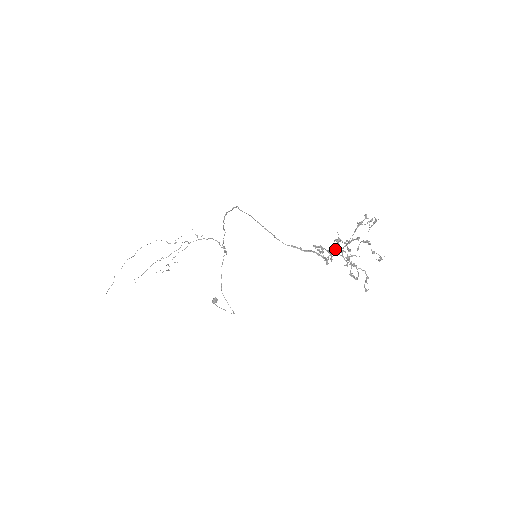
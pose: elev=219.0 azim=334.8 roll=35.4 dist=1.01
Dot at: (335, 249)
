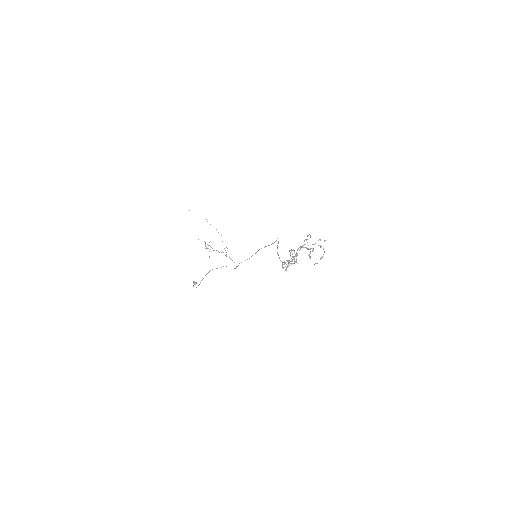
Dot at: (296, 254)
